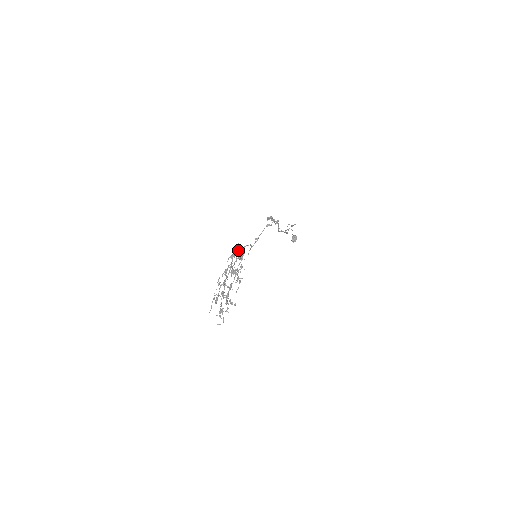
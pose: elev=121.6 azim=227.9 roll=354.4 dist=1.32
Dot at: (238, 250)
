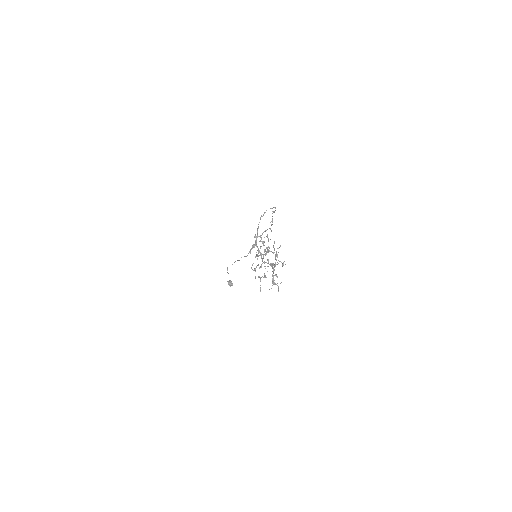
Dot at: occluded
